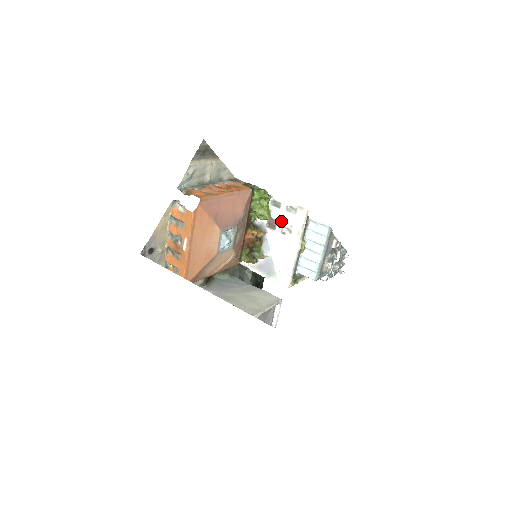
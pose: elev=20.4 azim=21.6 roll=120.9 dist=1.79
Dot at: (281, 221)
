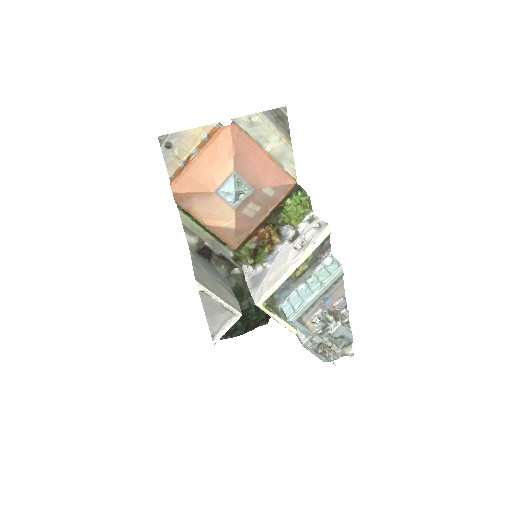
Dot at: (302, 235)
